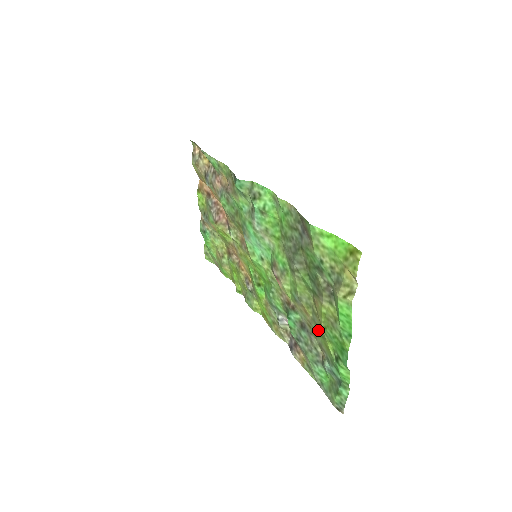
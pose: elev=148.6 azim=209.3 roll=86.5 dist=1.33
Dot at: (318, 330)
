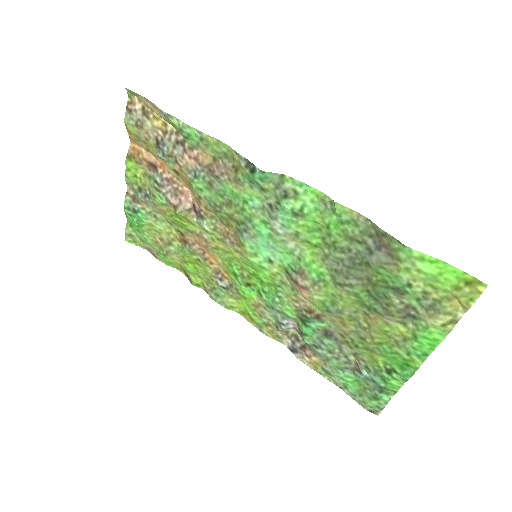
Dot at: (362, 343)
